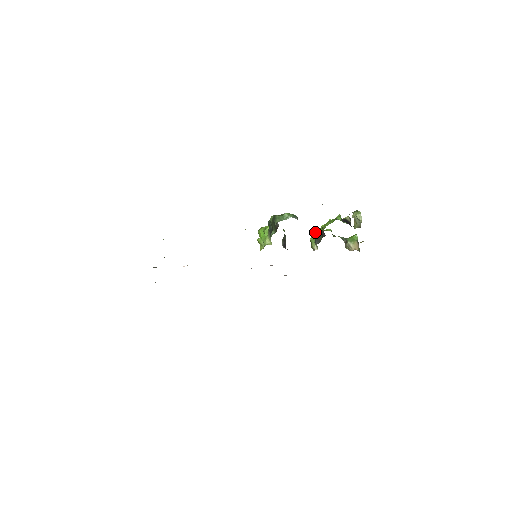
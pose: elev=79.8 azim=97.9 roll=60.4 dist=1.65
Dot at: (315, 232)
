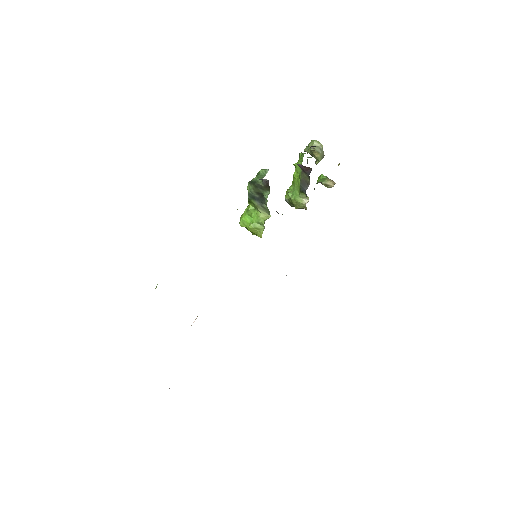
Dot at: (290, 190)
